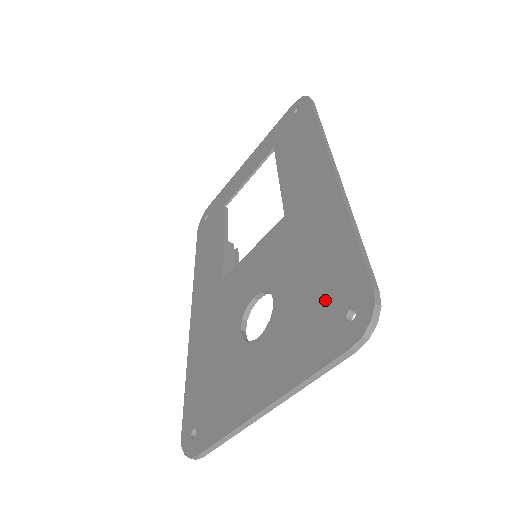
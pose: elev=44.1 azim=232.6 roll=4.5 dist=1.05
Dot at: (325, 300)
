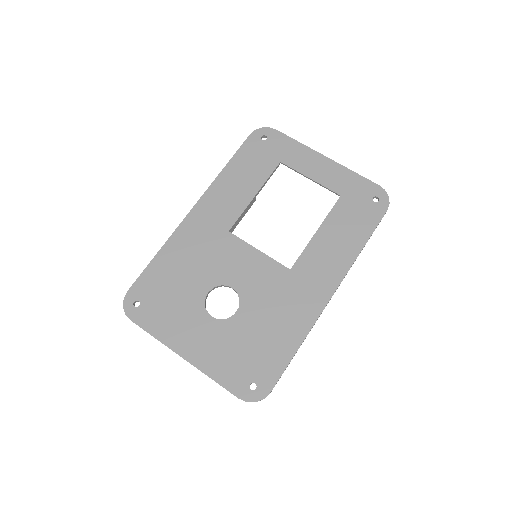
Dot at: (253, 361)
